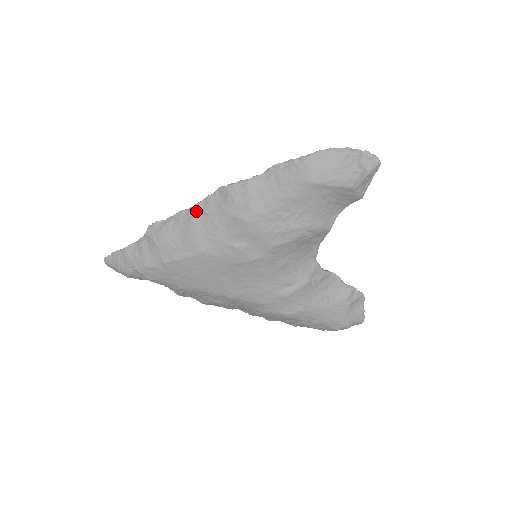
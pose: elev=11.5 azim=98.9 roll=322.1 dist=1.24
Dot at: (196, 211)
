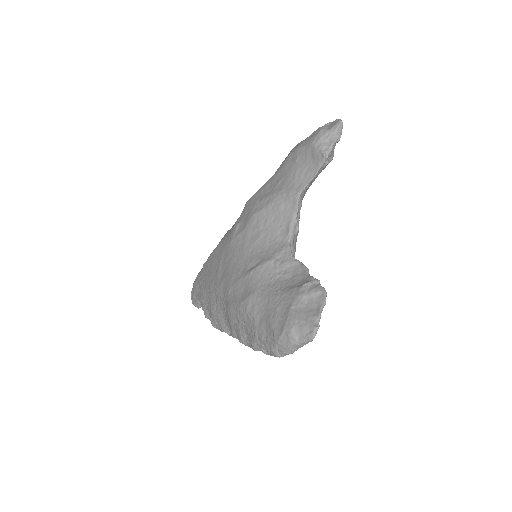
Dot at: occluded
